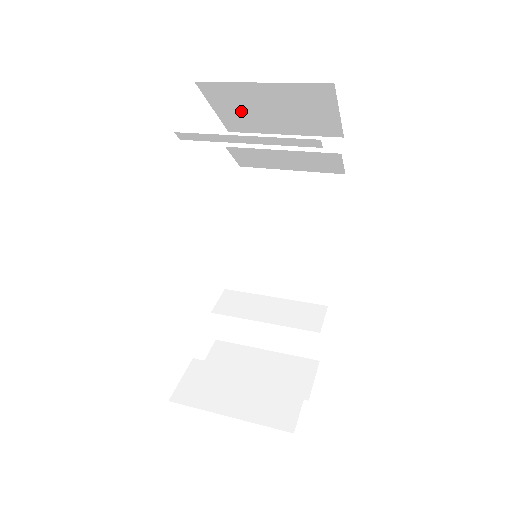
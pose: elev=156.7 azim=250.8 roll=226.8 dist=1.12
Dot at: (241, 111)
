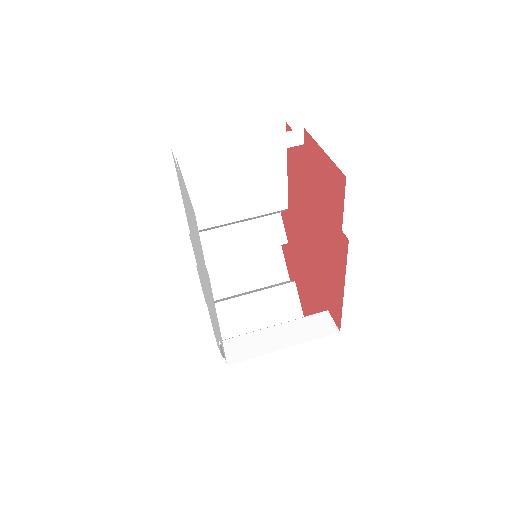
Dot at: occluded
